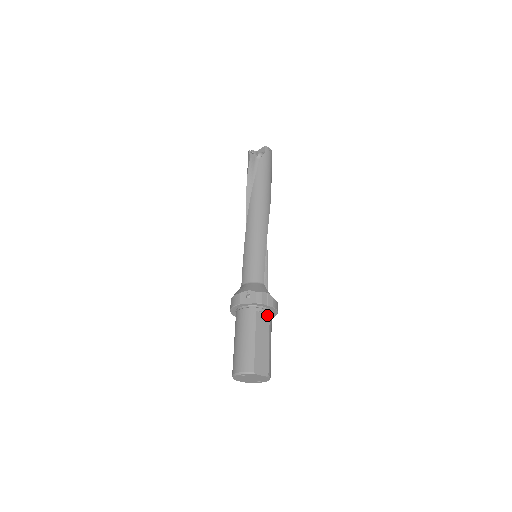
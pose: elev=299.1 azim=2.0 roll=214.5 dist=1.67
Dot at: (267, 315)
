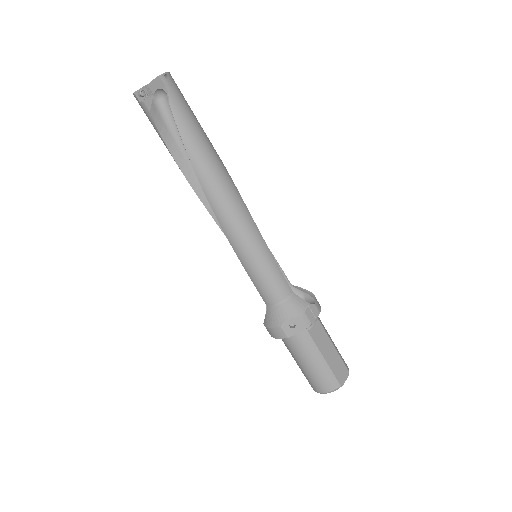
Dot at: (316, 322)
